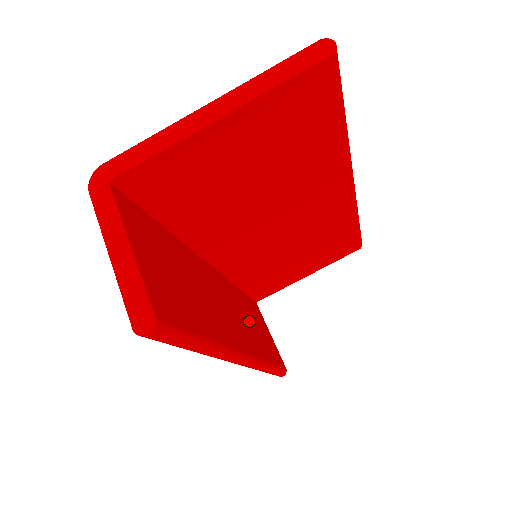
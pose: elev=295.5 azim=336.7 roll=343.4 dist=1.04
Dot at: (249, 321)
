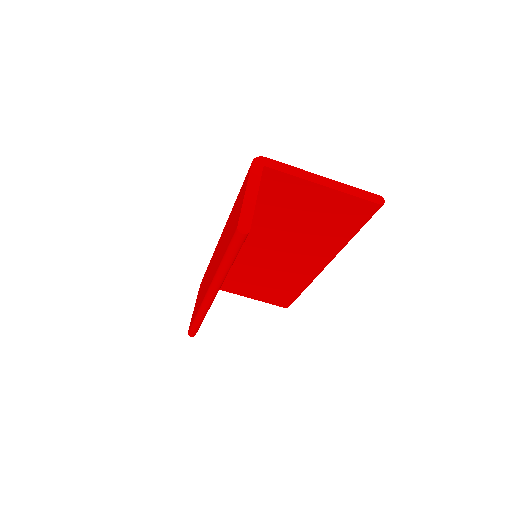
Dot at: occluded
